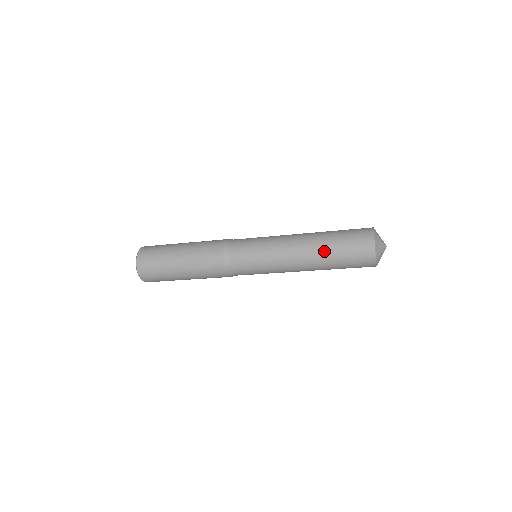
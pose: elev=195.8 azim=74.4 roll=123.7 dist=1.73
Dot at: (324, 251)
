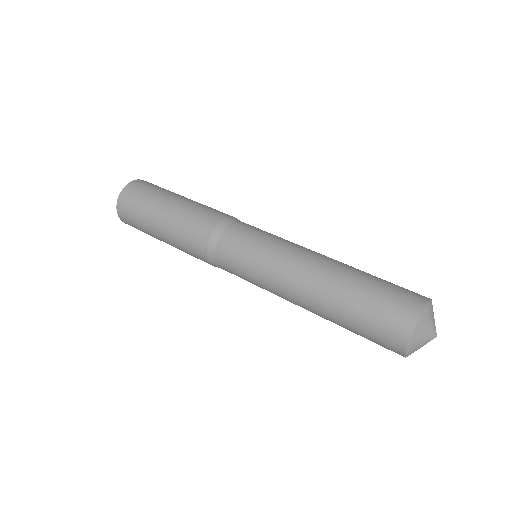
Dot at: (333, 321)
